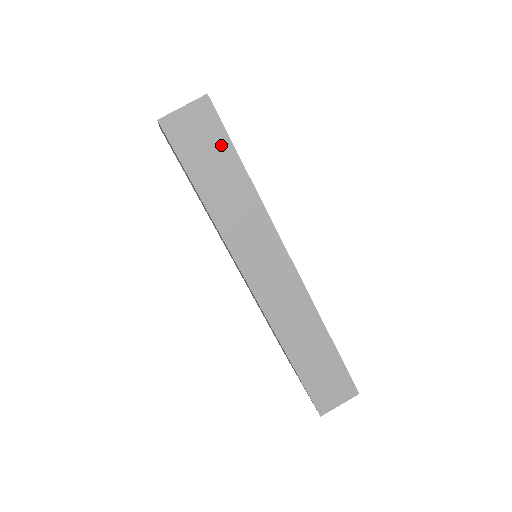
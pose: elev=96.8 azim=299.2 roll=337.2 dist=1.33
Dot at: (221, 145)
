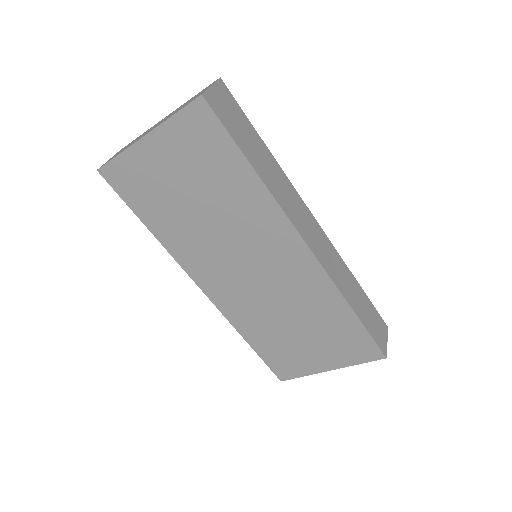
Dot at: (244, 121)
